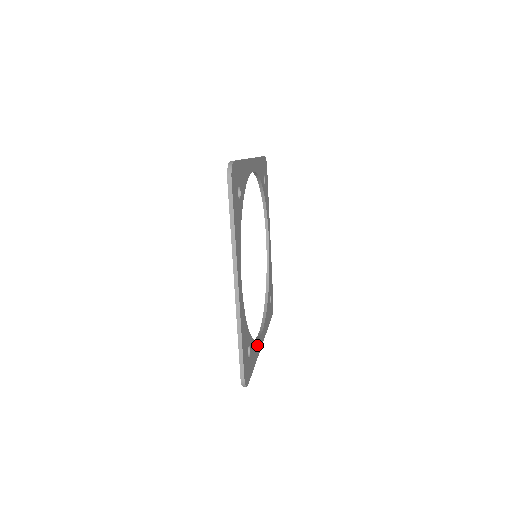
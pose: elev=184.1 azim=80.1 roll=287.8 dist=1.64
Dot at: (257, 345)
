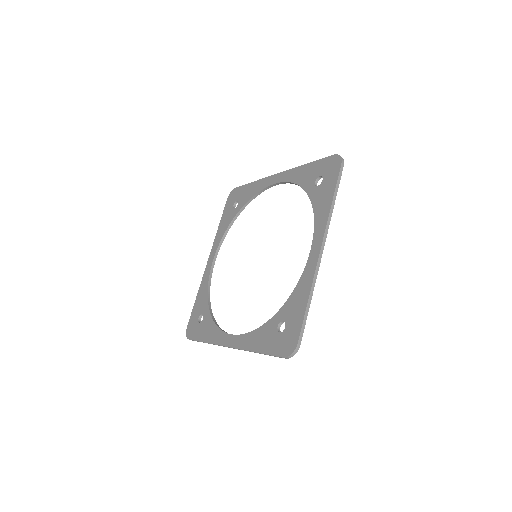
Dot at: occluded
